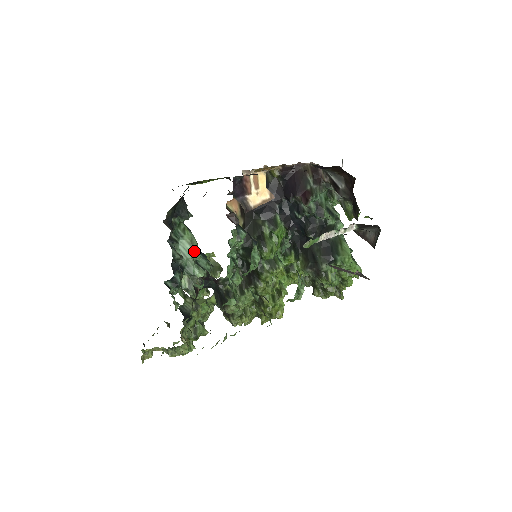
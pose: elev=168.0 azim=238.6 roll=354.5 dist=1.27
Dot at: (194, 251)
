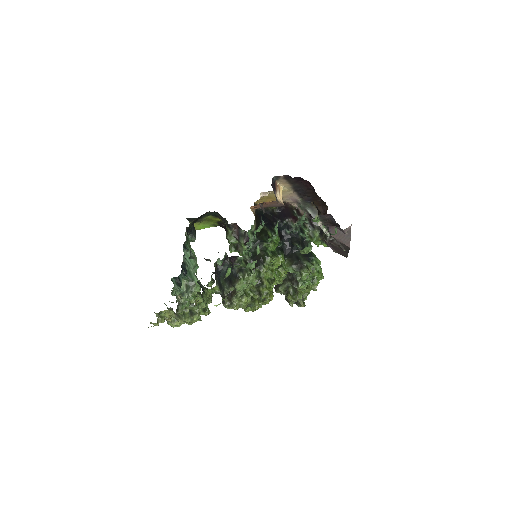
Dot at: (195, 263)
